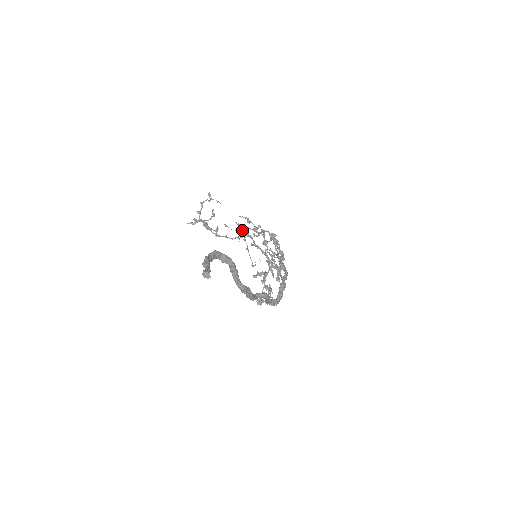
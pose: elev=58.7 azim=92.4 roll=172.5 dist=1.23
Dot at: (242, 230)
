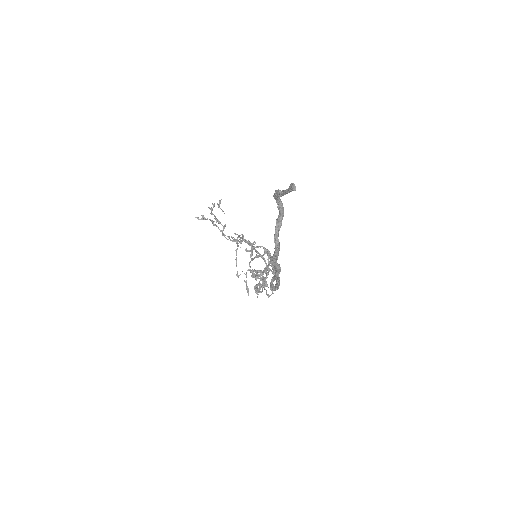
Dot at: (236, 242)
